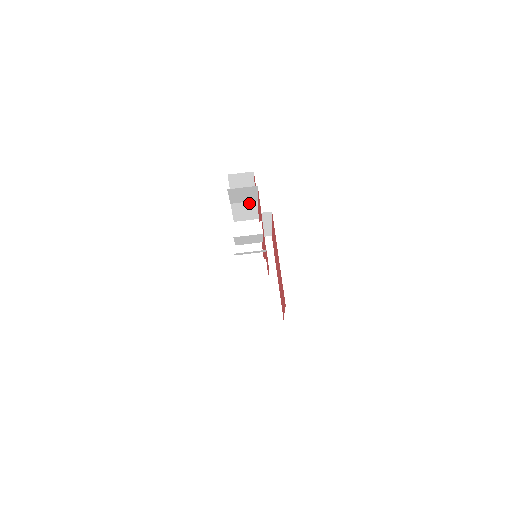
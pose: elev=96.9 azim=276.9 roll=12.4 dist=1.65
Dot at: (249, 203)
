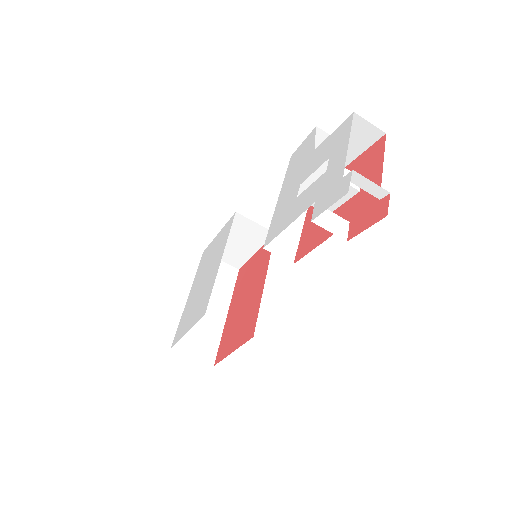
Dot at: occluded
